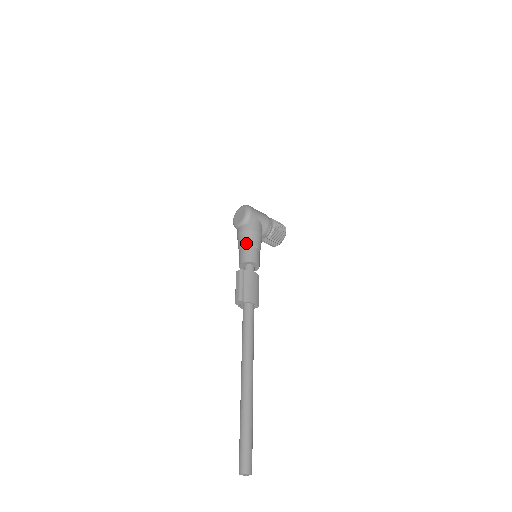
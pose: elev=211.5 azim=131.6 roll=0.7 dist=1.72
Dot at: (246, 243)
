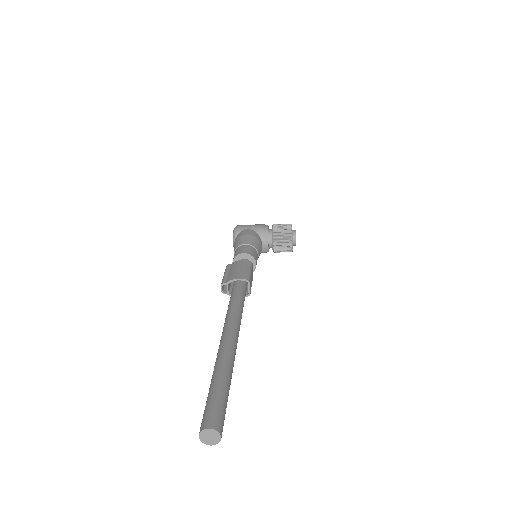
Dot at: (235, 248)
